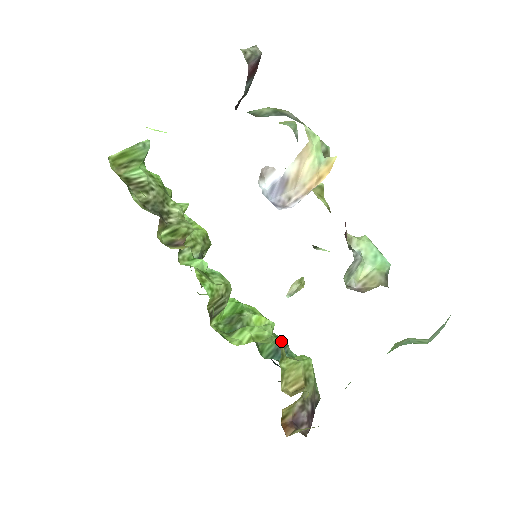
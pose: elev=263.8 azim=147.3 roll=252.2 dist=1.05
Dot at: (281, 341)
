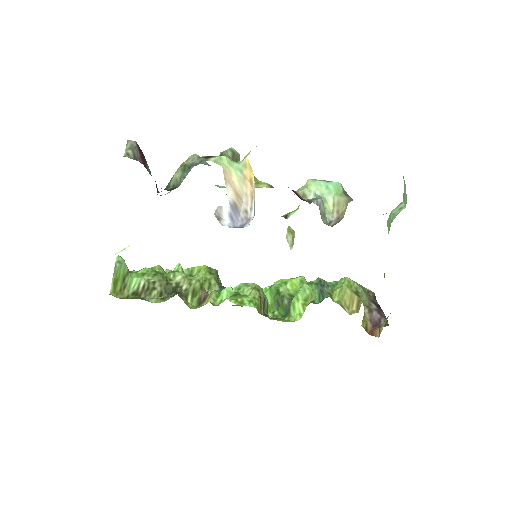
Dot at: (318, 283)
